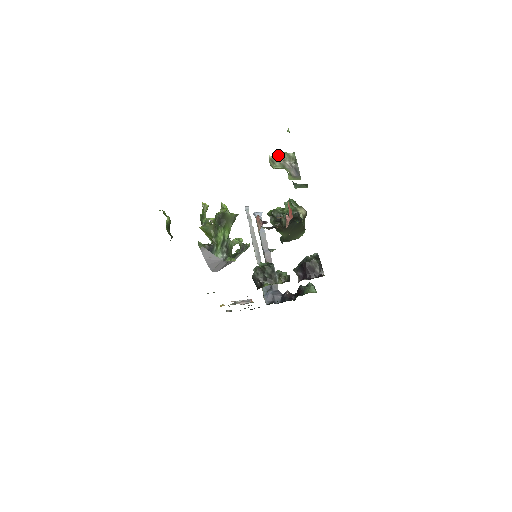
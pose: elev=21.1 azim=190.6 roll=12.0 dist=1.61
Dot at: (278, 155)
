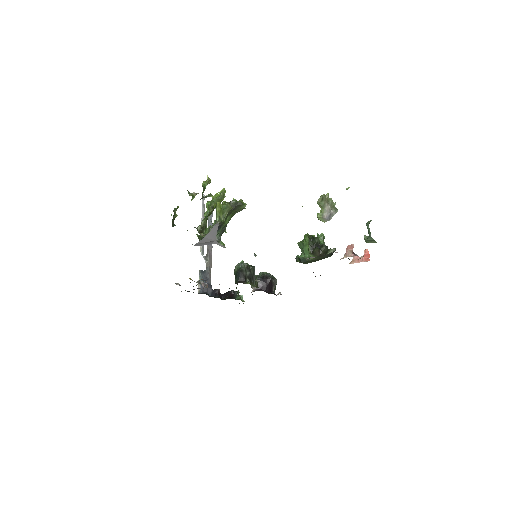
Dot at: (328, 197)
